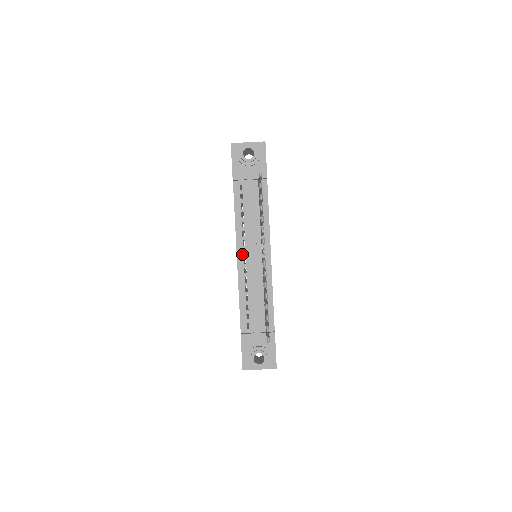
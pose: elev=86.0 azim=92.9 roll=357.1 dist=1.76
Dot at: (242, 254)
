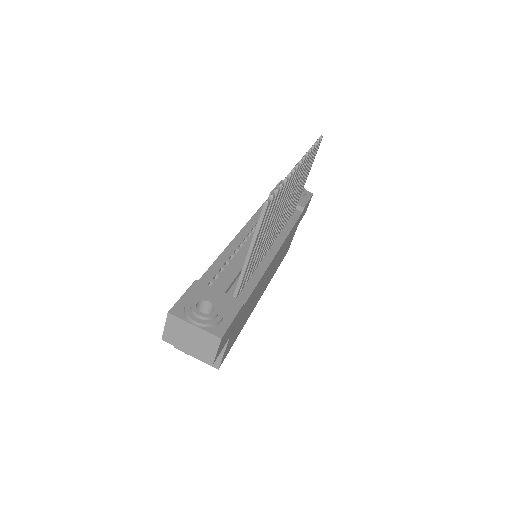
Dot at: (246, 234)
